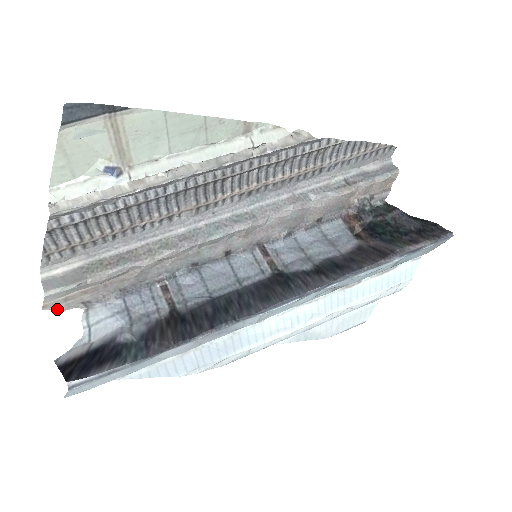
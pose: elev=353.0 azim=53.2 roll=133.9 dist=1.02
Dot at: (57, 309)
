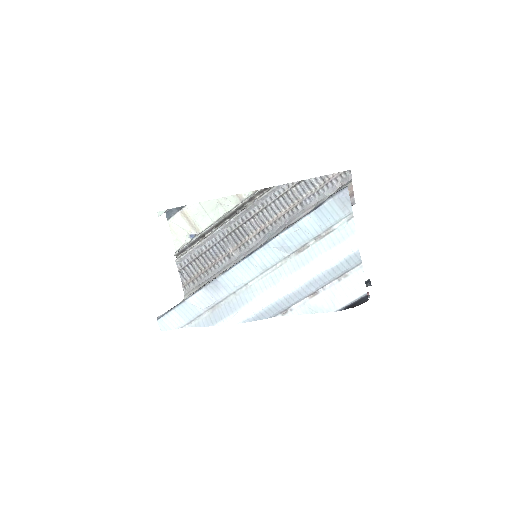
Dot at: occluded
